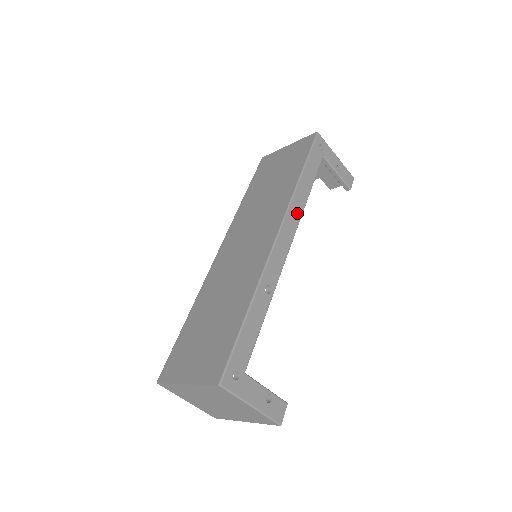
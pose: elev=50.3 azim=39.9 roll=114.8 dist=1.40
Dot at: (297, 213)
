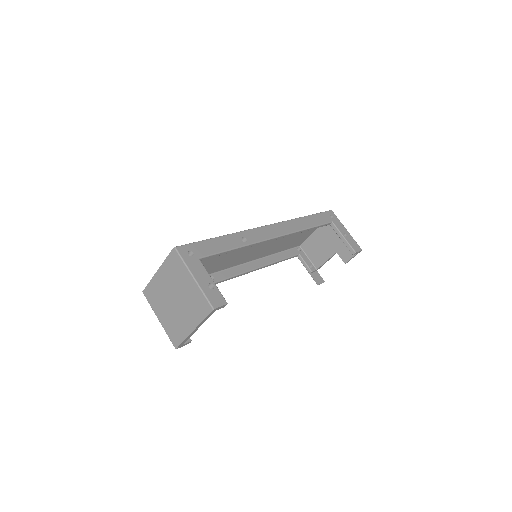
Dot at: (292, 228)
